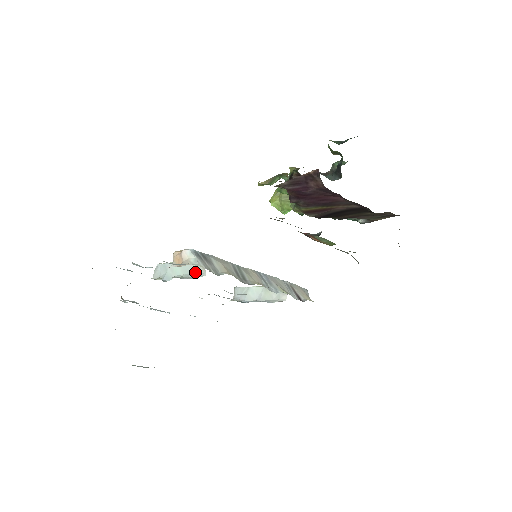
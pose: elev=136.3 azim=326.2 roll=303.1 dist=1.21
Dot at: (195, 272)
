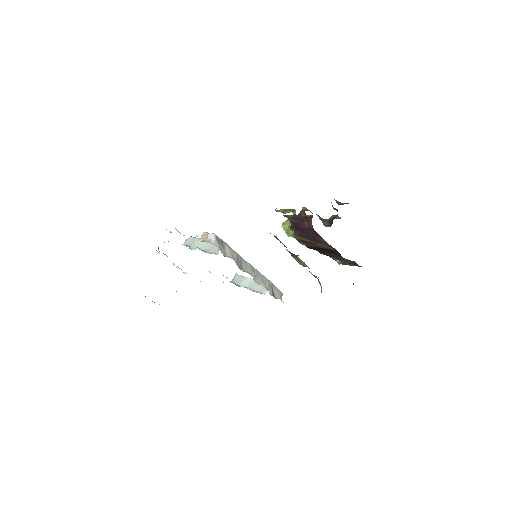
Dot at: (212, 250)
